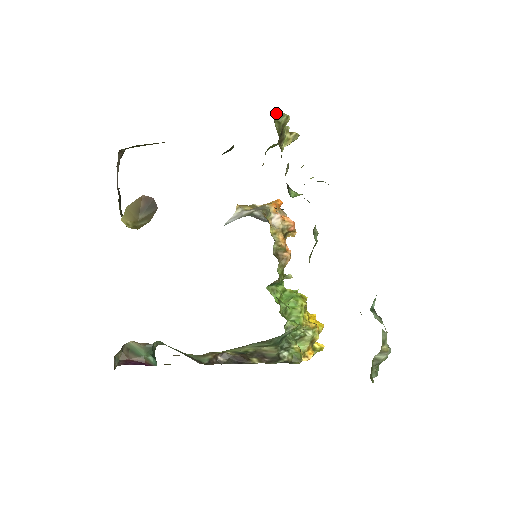
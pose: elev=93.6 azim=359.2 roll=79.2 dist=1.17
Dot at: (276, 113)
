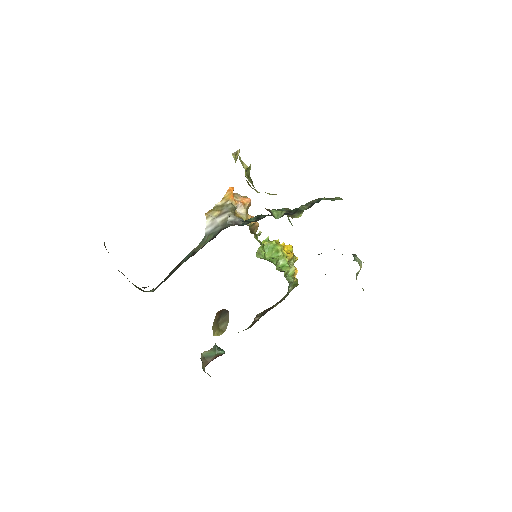
Dot at: occluded
